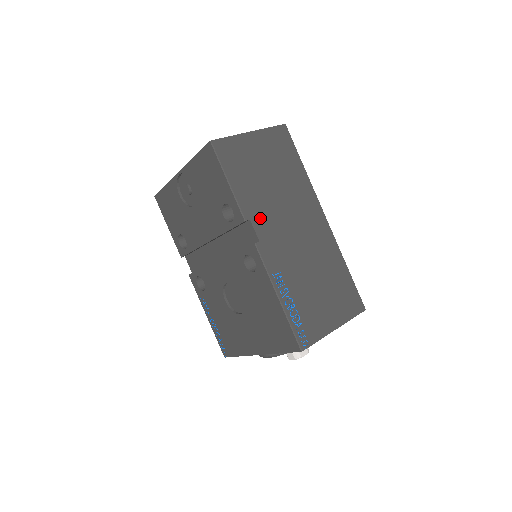
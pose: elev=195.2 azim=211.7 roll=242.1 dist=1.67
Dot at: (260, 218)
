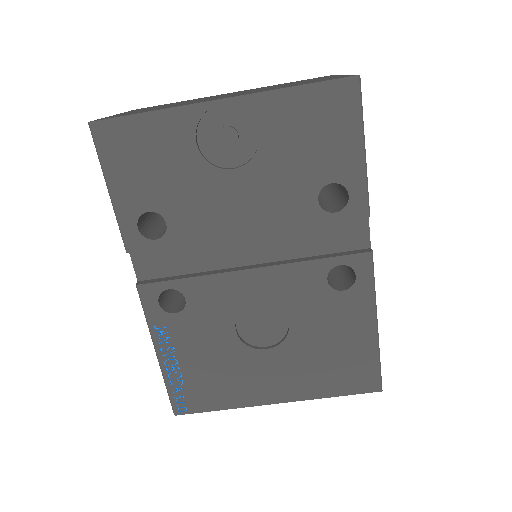
Dot at: occluded
